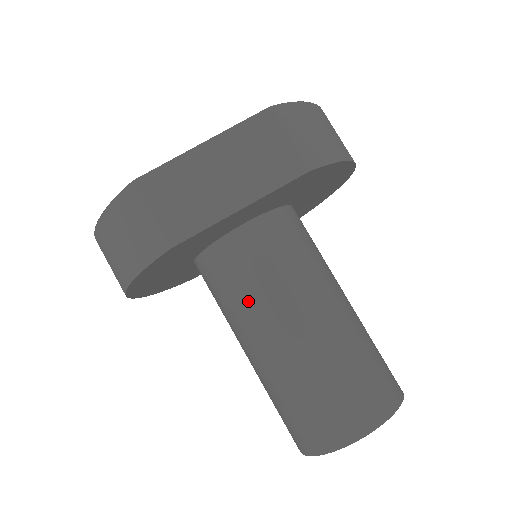
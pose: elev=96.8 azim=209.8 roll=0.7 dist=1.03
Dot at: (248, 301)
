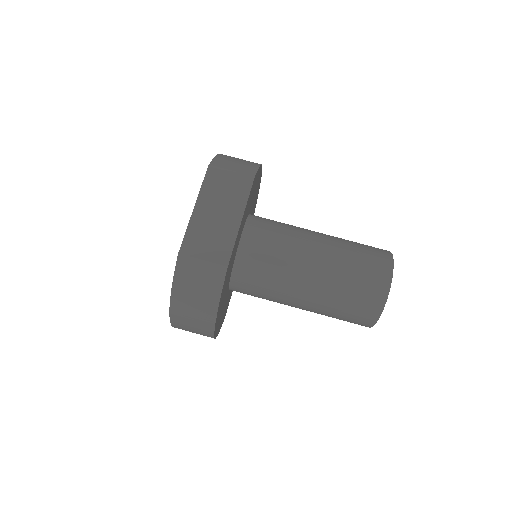
Dot at: (279, 272)
